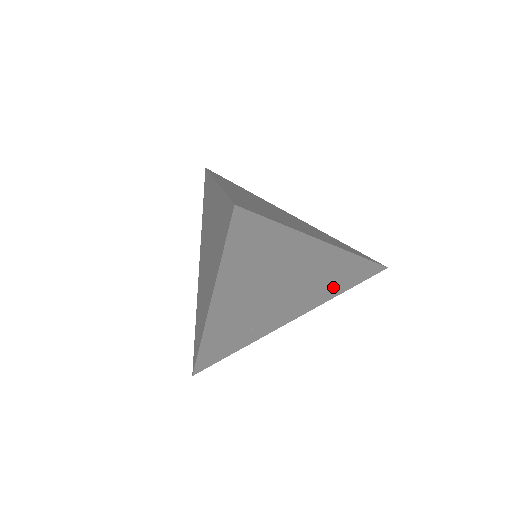
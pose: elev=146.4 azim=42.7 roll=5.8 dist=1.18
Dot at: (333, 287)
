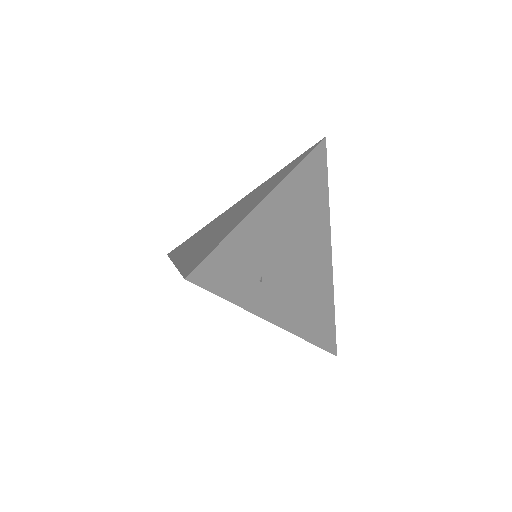
Dot at: (312, 320)
